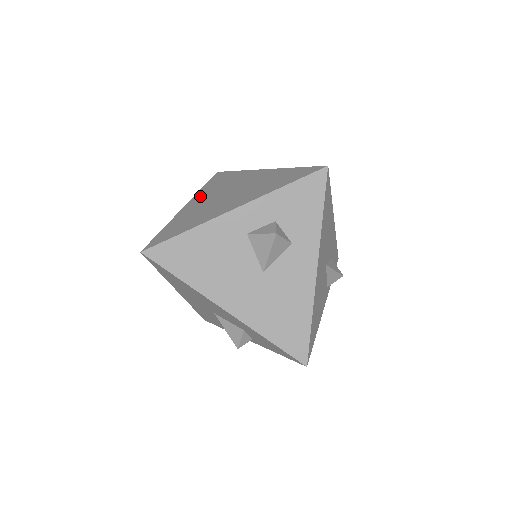
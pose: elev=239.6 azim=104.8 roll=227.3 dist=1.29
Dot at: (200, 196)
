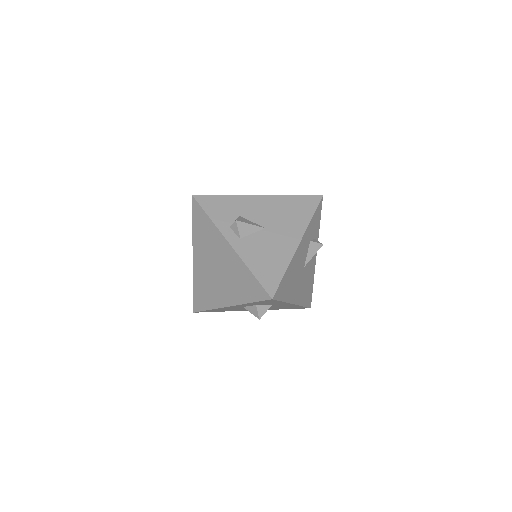
Dot at: (197, 250)
